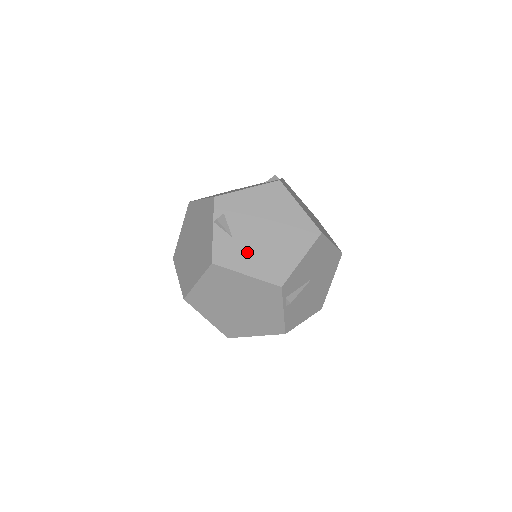
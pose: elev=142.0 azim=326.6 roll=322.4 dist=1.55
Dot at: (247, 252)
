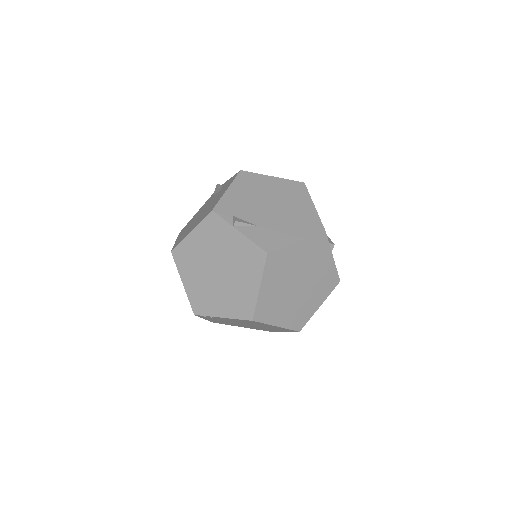
Dot at: (279, 228)
